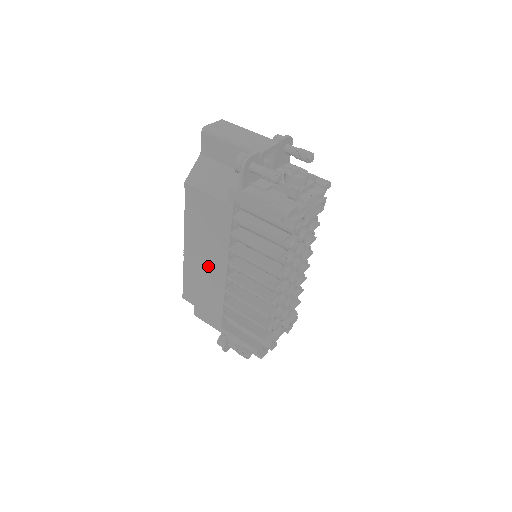
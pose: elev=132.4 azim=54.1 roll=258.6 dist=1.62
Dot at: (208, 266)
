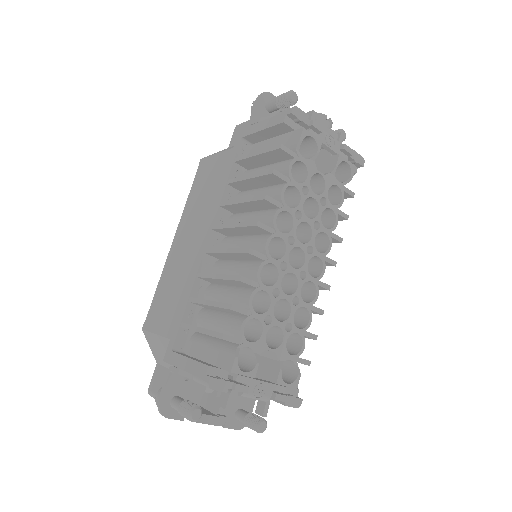
Dot at: (189, 248)
